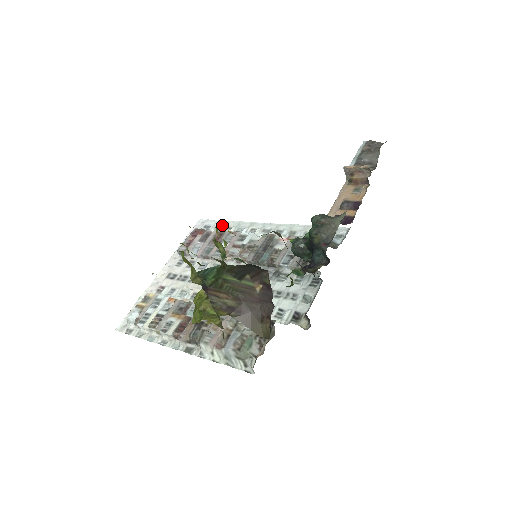
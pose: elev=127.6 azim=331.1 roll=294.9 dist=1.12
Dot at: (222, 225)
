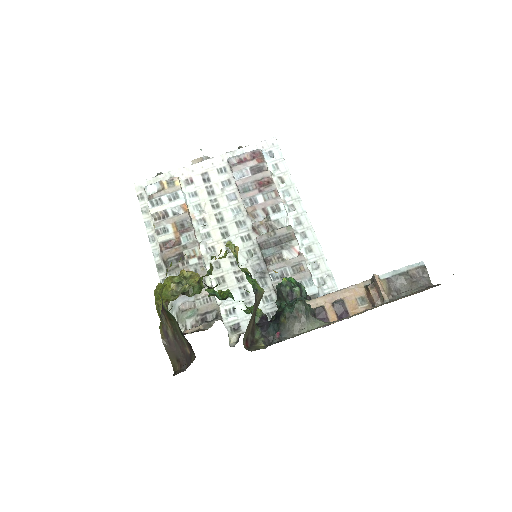
Dot at: (281, 169)
